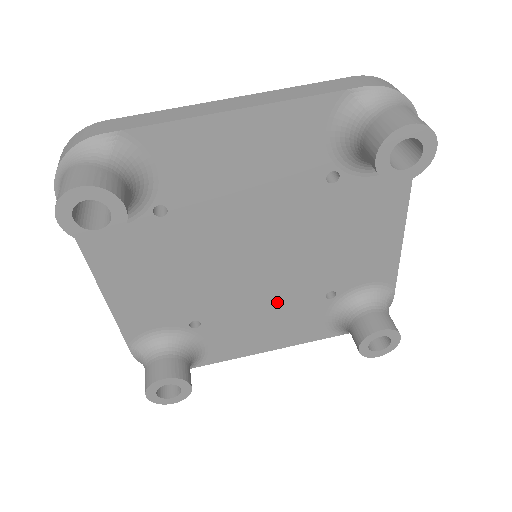
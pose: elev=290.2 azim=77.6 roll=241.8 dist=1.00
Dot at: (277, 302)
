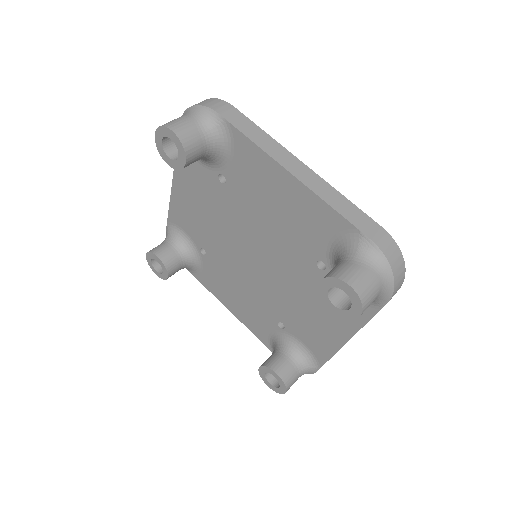
Dot at: (250, 292)
